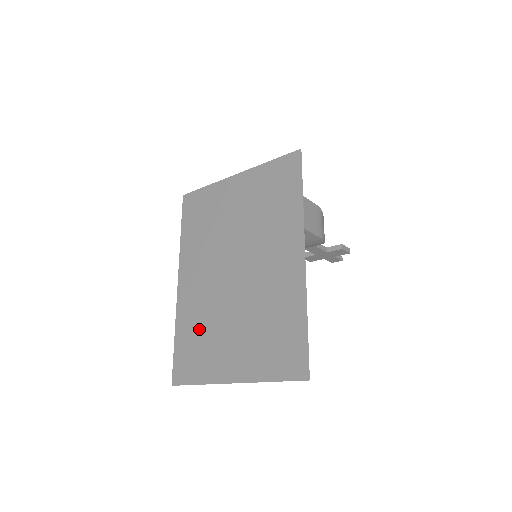
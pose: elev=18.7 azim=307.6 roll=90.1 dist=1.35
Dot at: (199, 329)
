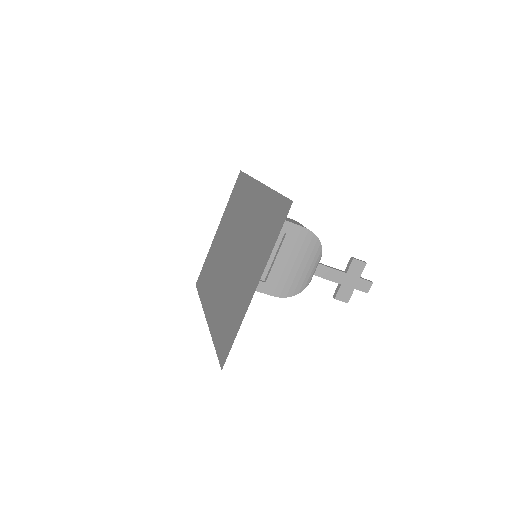
Dot at: (226, 310)
